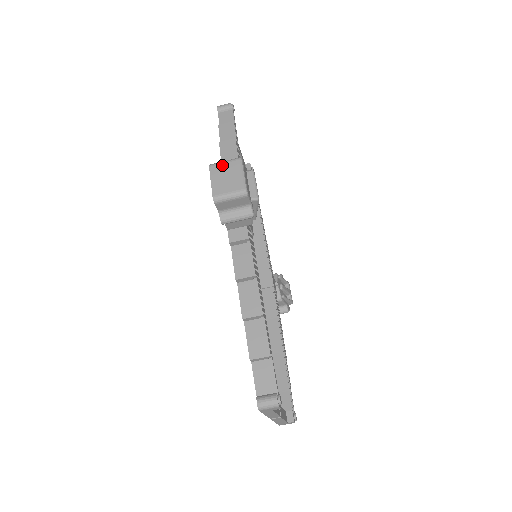
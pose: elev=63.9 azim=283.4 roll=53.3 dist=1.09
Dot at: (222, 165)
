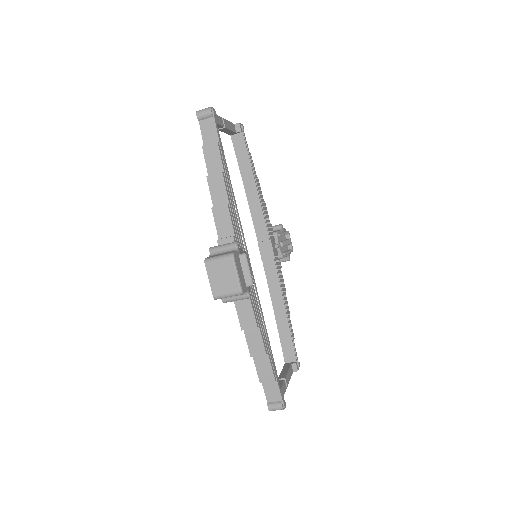
Dot at: (216, 263)
